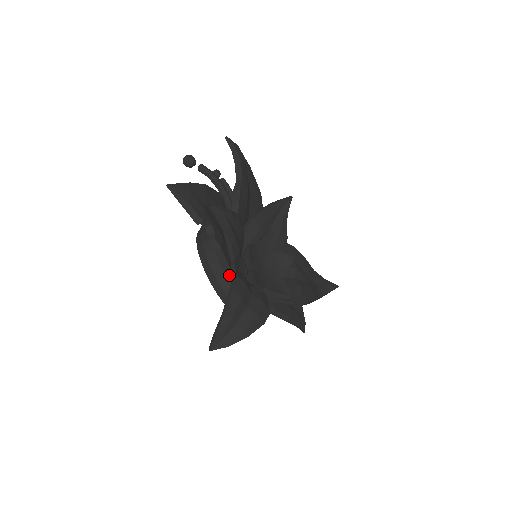
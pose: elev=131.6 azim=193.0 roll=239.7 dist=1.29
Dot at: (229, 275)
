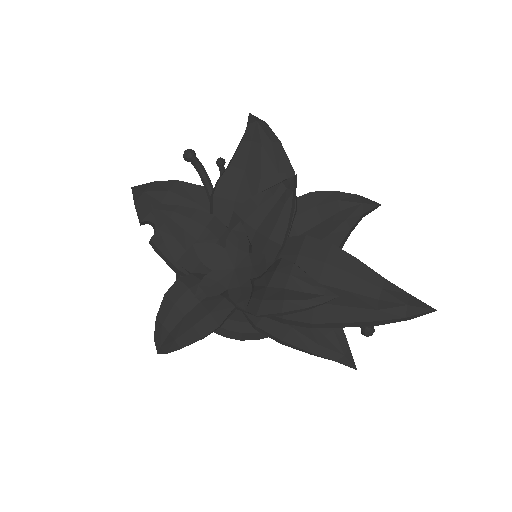
Dot at: occluded
